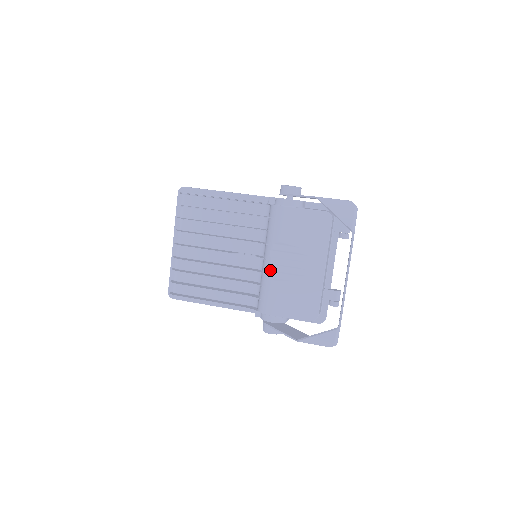
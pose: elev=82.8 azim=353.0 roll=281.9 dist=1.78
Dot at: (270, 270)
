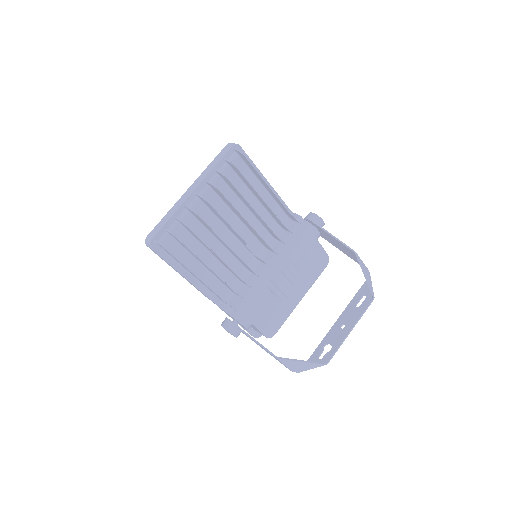
Dot at: (271, 279)
